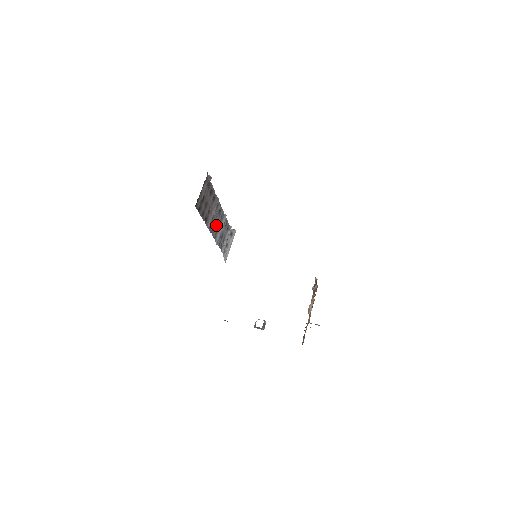
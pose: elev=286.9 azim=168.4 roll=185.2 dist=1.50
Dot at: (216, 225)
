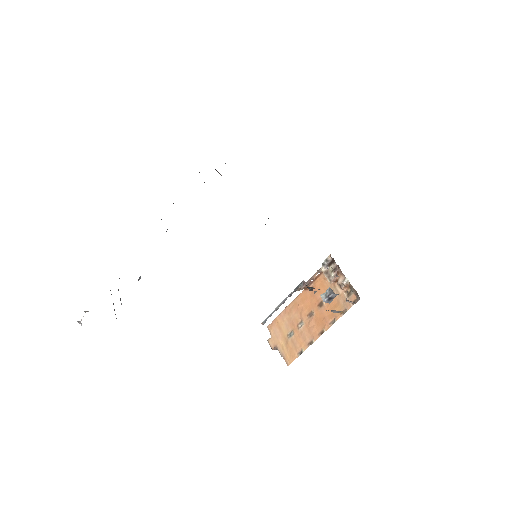
Dot at: occluded
